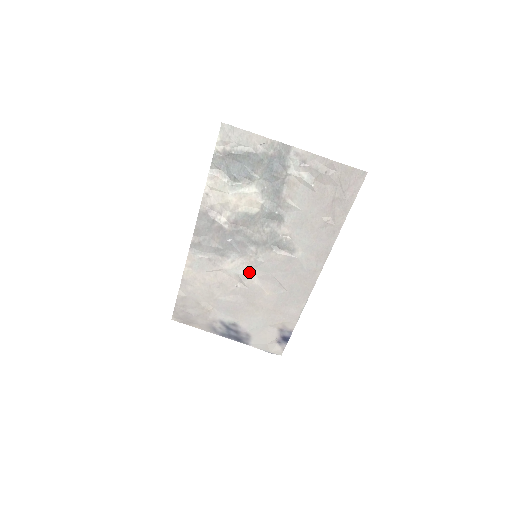
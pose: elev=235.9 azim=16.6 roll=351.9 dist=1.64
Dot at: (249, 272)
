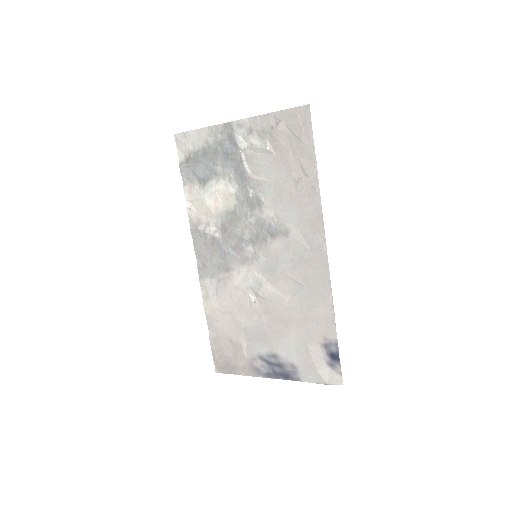
Dot at: (258, 279)
